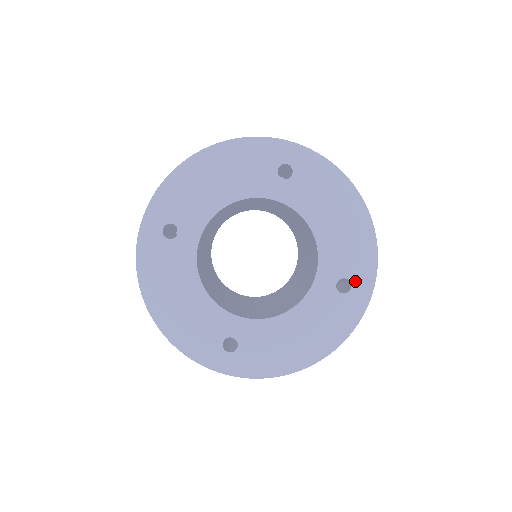
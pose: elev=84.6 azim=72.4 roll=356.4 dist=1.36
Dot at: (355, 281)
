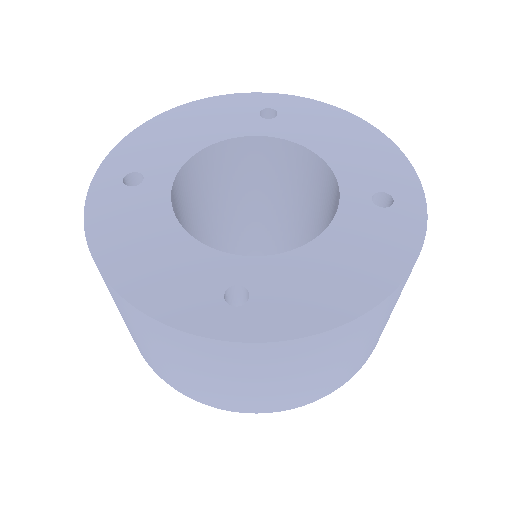
Dot at: (396, 193)
